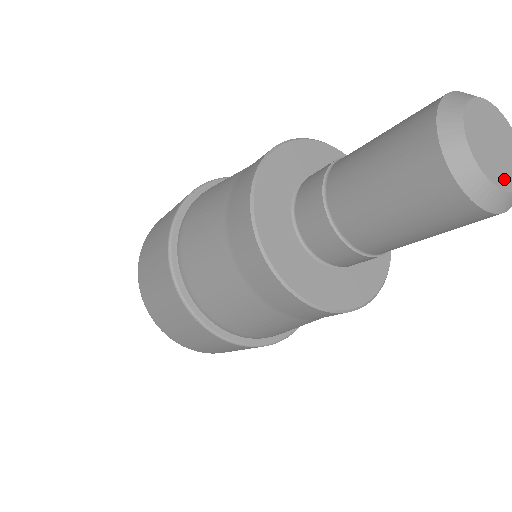
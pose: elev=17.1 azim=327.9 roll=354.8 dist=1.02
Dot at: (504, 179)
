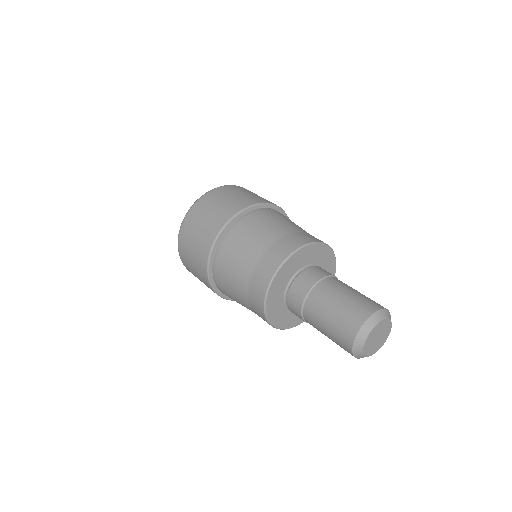
Dot at: (378, 348)
